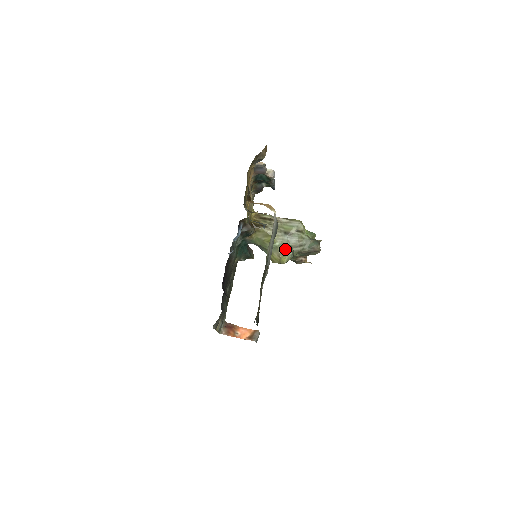
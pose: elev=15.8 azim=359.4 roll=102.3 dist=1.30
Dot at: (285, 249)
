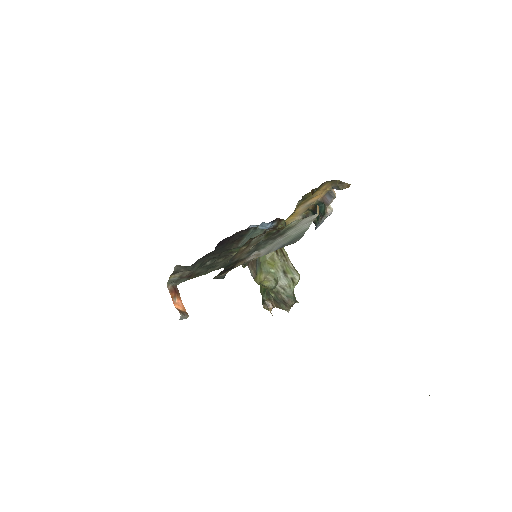
Dot at: (273, 278)
